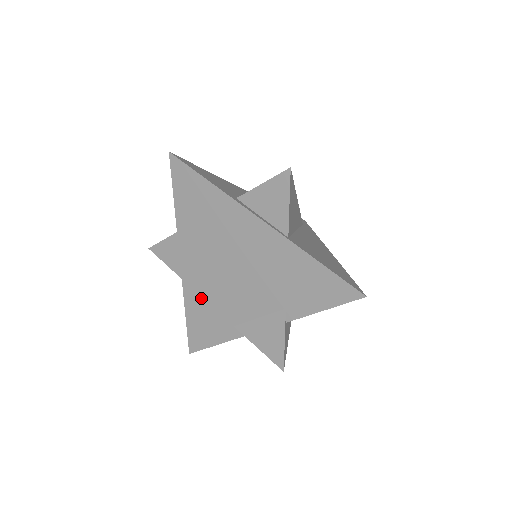
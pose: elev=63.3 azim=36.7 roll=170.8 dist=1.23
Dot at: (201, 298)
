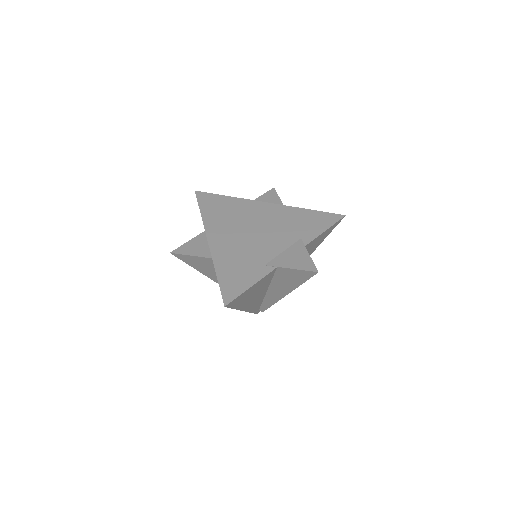
Dot at: (231, 257)
